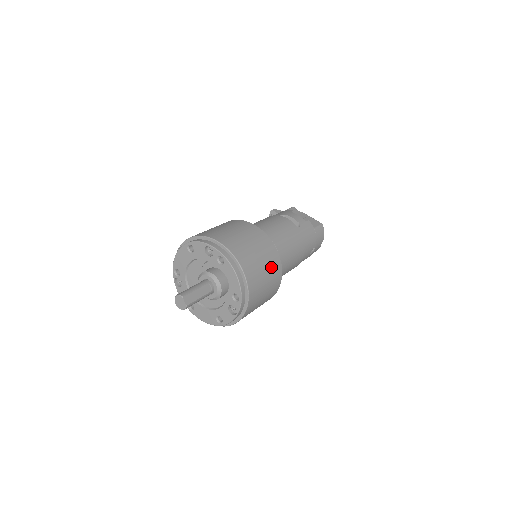
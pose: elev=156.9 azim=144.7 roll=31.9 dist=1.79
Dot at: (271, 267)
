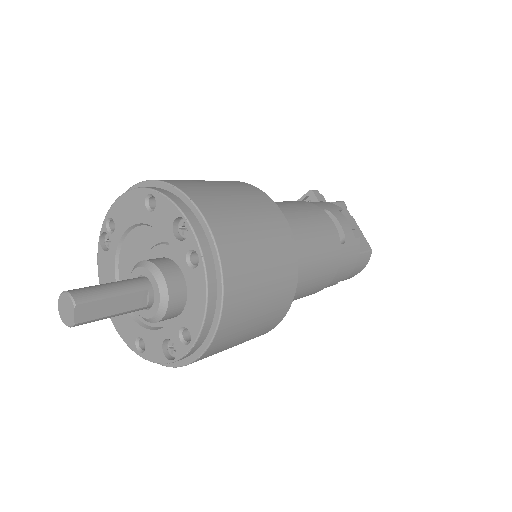
Dot at: (274, 304)
